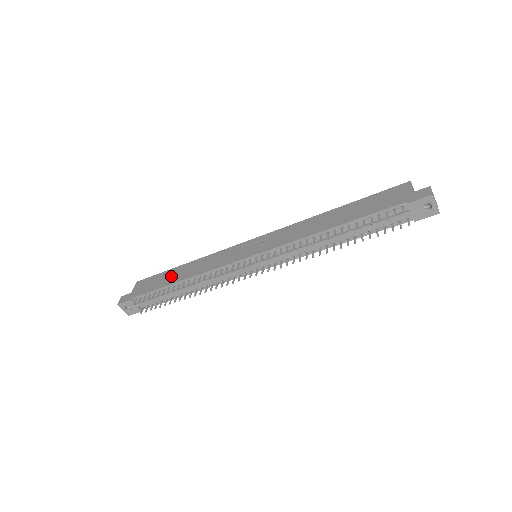
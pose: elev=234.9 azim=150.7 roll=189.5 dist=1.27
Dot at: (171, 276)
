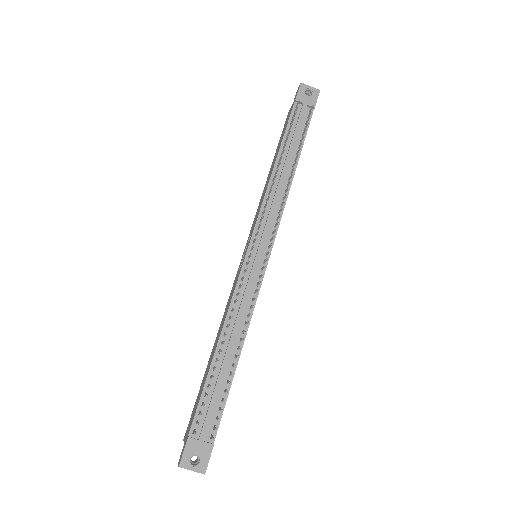
Dot at: (207, 368)
